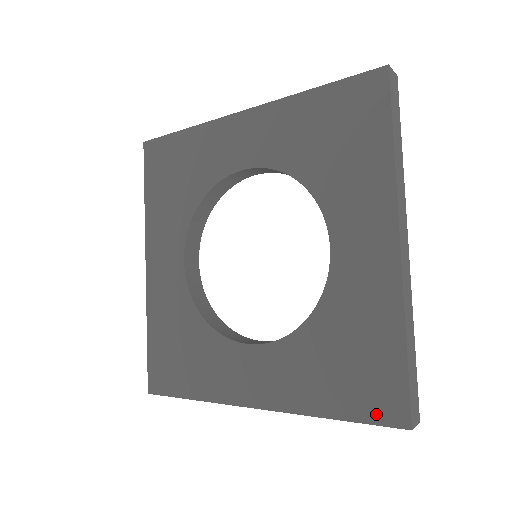
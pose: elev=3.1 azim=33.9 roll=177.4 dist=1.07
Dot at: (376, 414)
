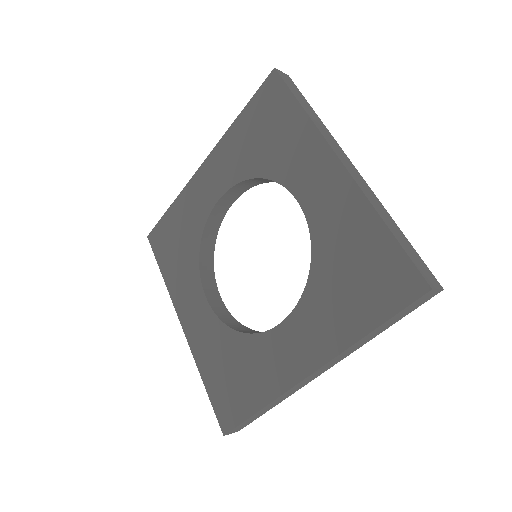
Dot at: (219, 409)
